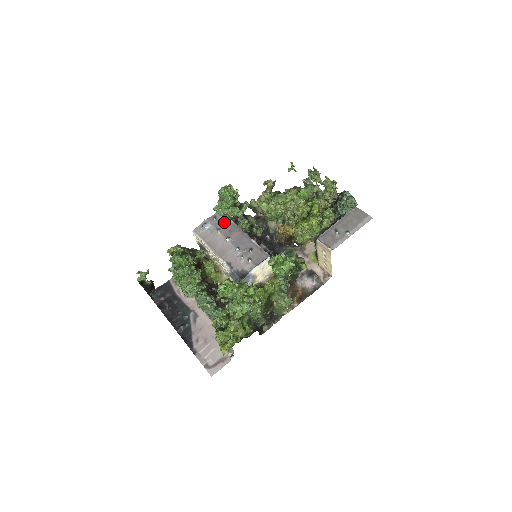
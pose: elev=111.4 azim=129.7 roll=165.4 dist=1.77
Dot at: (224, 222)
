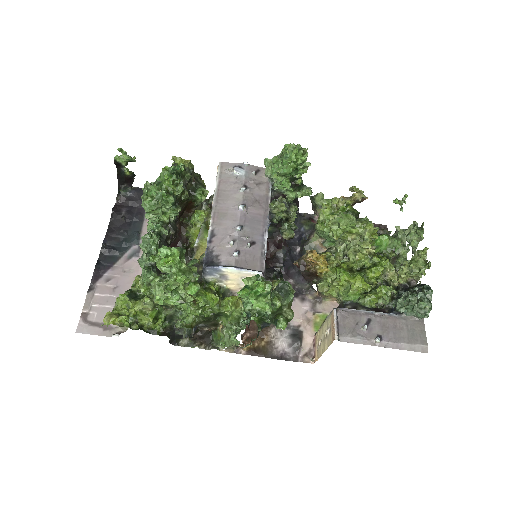
Dot at: (261, 185)
